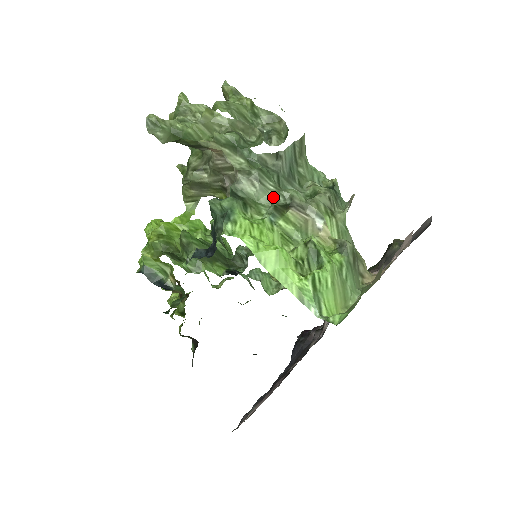
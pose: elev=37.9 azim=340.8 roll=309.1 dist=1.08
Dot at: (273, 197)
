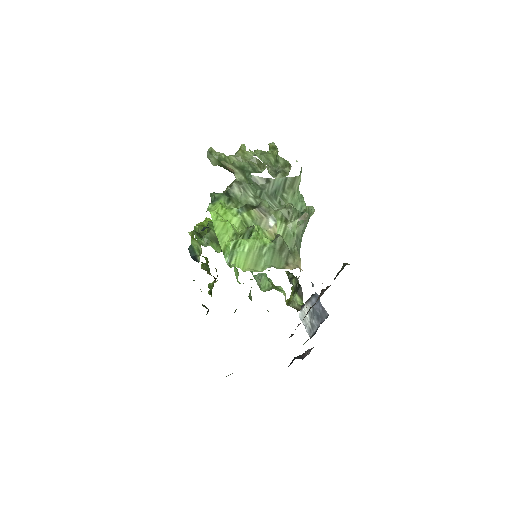
Dot at: (250, 201)
